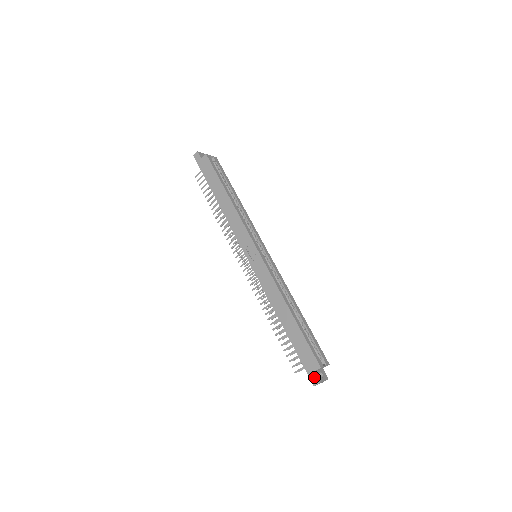
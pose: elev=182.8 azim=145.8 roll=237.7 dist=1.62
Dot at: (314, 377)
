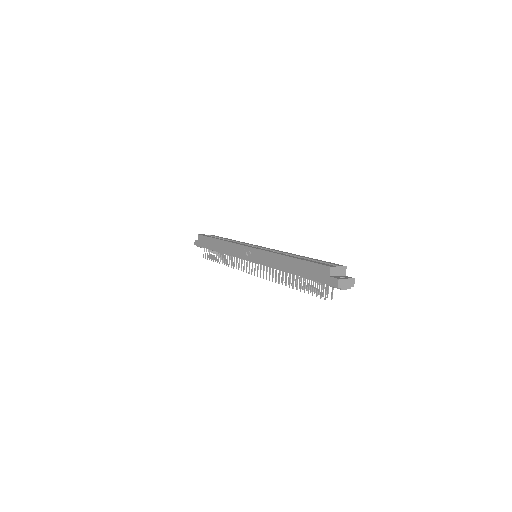
Dot at: (332, 280)
